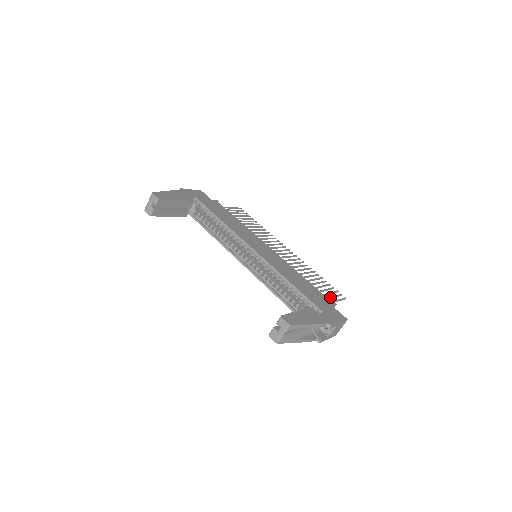
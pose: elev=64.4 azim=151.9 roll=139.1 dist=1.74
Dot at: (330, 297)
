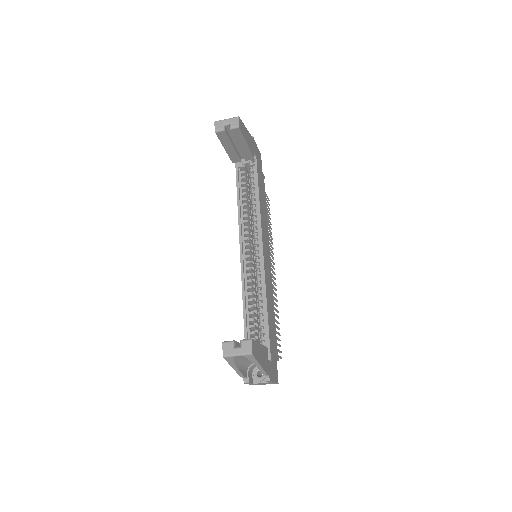
Dot at: occluded
